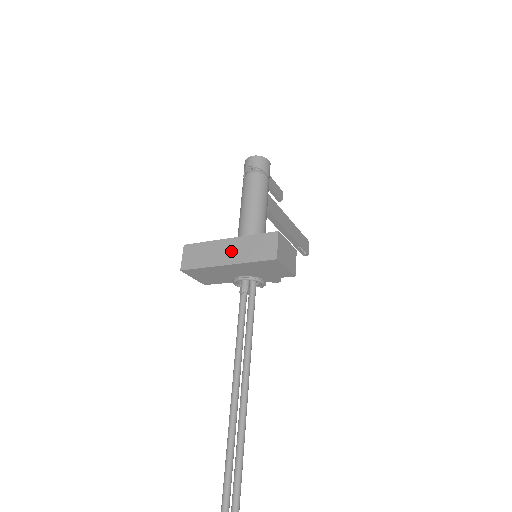
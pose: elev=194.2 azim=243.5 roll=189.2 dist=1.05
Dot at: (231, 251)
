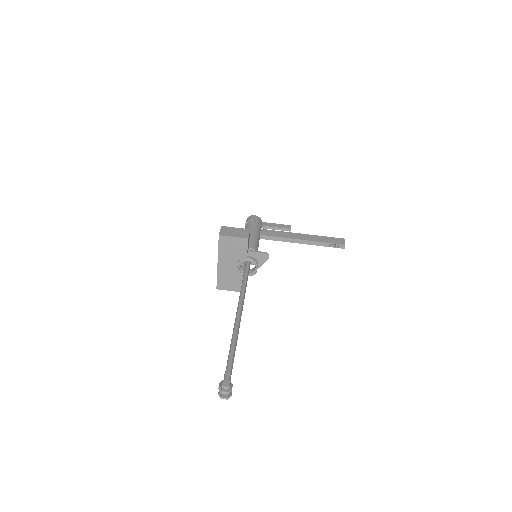
Dot at: occluded
